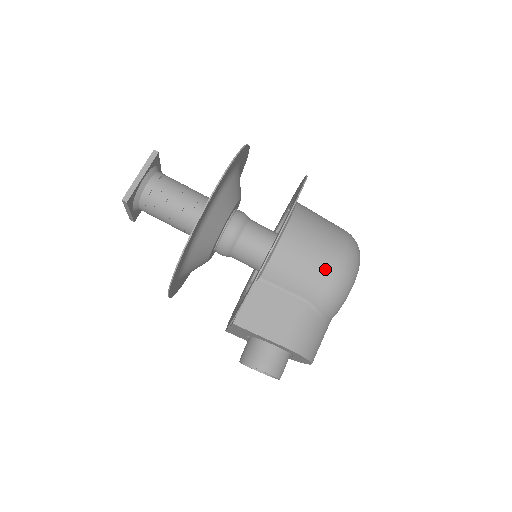
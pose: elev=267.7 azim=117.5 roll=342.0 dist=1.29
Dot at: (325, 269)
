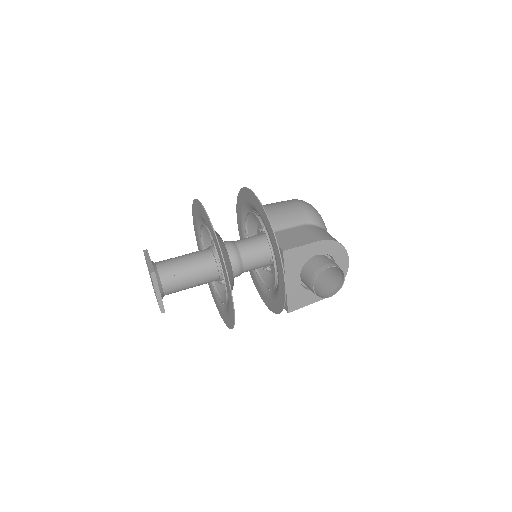
Dot at: (294, 205)
